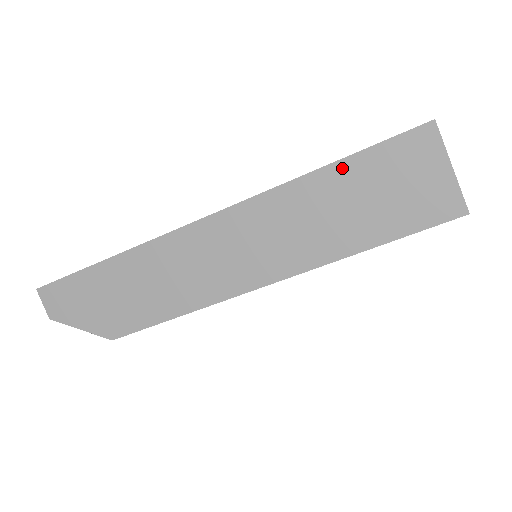
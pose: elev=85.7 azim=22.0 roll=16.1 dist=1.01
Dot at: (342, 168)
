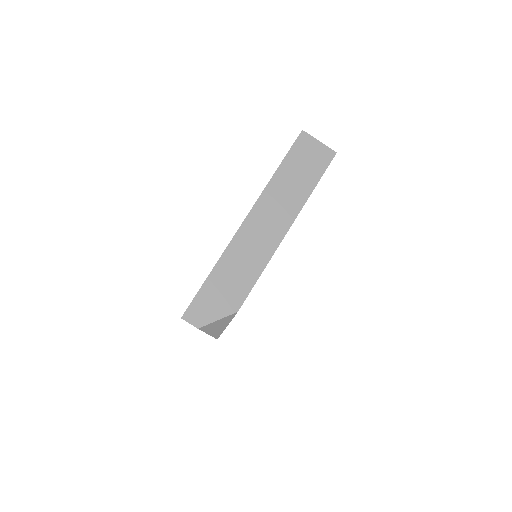
Dot at: (284, 165)
